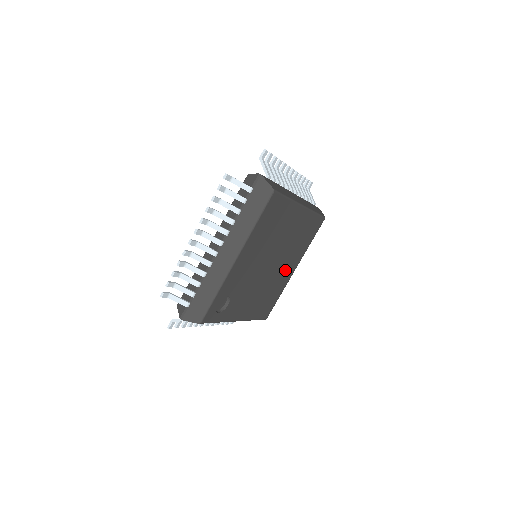
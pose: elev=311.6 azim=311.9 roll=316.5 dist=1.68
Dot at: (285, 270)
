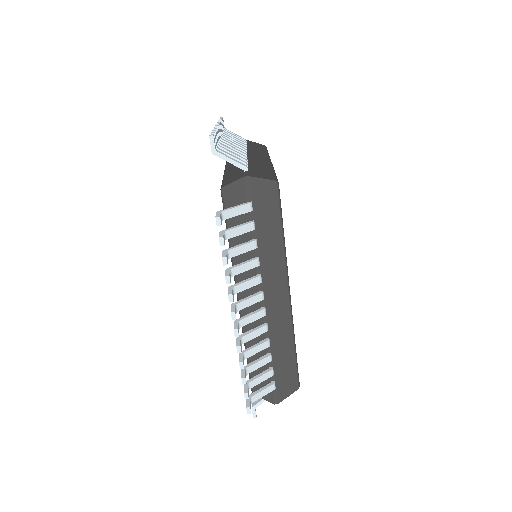
Dot at: occluded
